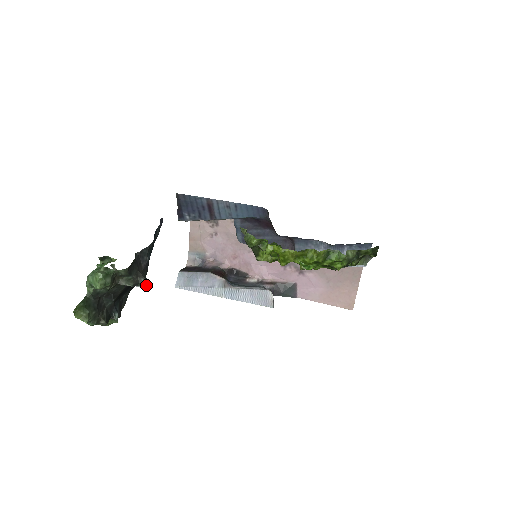
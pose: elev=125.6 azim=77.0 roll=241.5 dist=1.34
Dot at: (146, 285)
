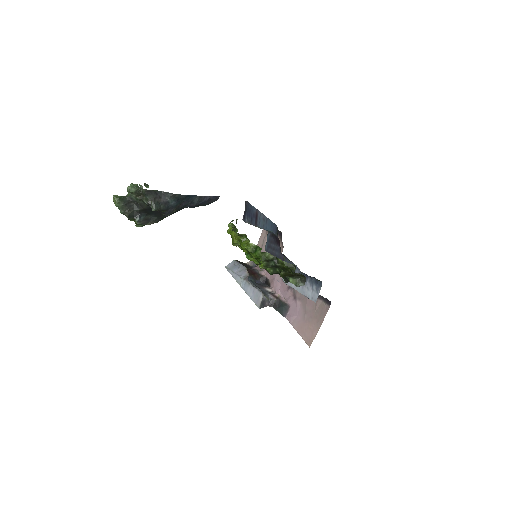
Dot at: (153, 207)
